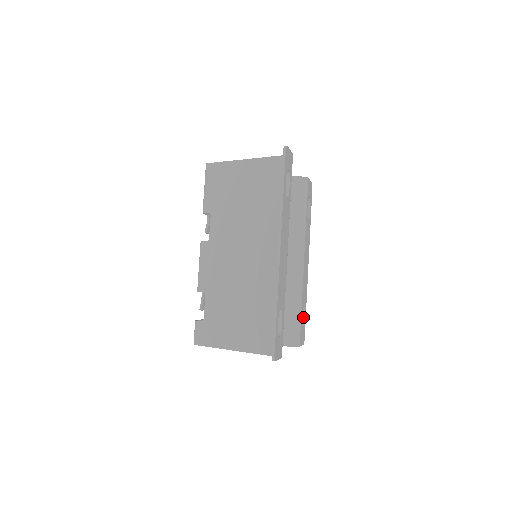
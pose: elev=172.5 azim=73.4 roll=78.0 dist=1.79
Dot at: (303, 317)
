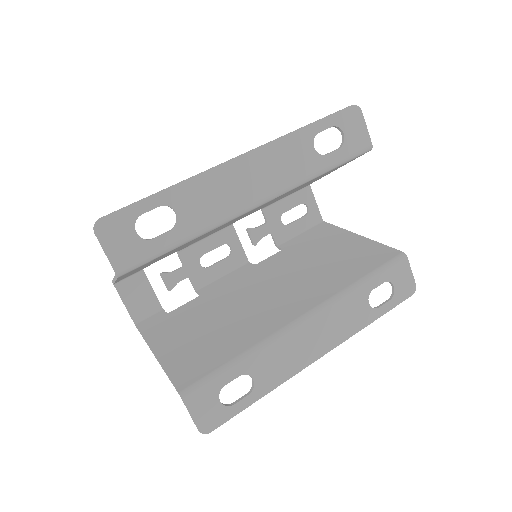
Dot at: (239, 399)
